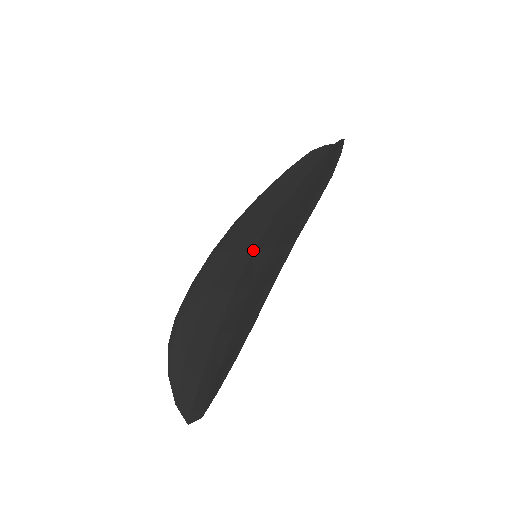
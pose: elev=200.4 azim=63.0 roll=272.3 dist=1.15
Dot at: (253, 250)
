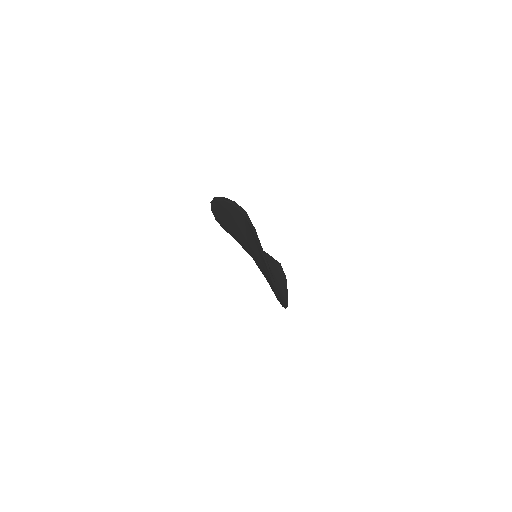
Dot at: occluded
